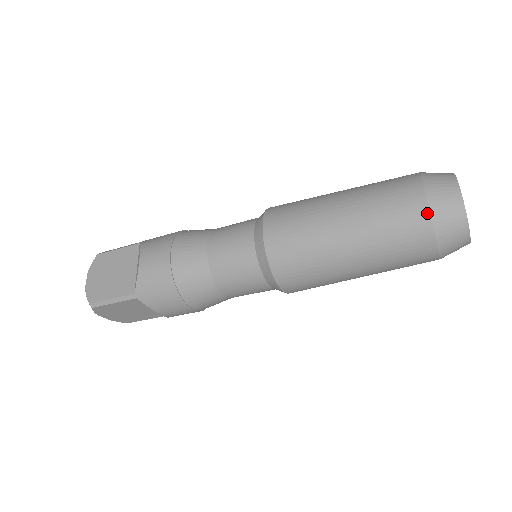
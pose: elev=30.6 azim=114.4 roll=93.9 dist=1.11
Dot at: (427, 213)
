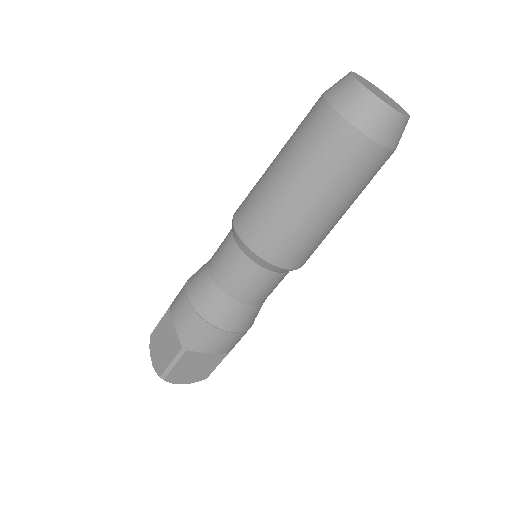
Dot at: (340, 119)
